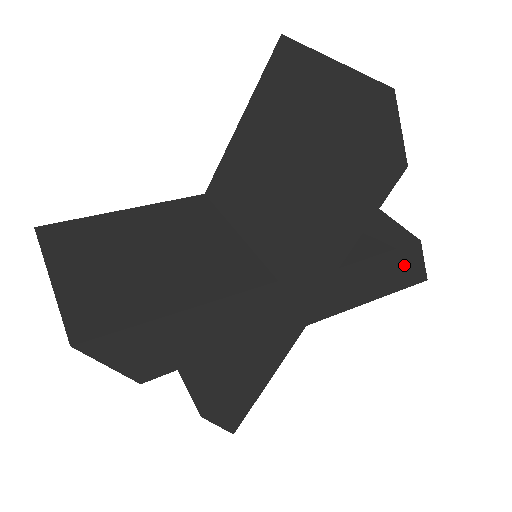
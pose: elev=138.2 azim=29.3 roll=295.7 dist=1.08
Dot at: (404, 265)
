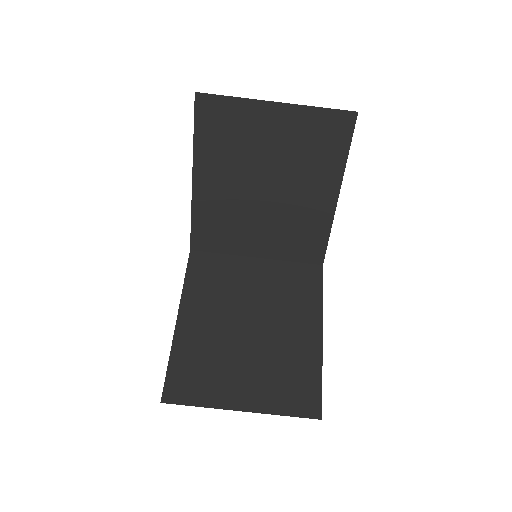
Dot at: occluded
